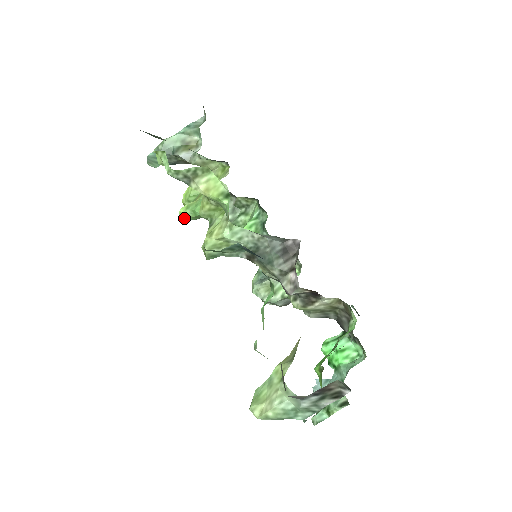
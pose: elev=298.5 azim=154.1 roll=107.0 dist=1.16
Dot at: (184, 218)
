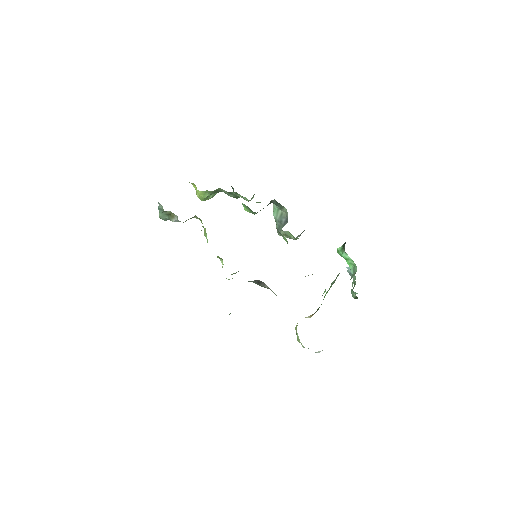
Dot at: occluded
